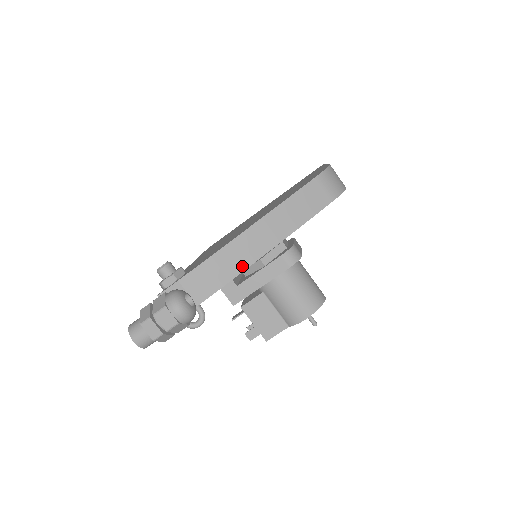
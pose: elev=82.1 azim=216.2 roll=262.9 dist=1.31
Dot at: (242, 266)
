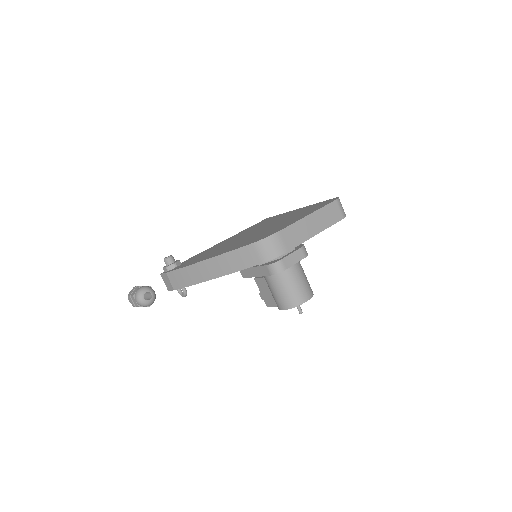
Dot at: (197, 281)
